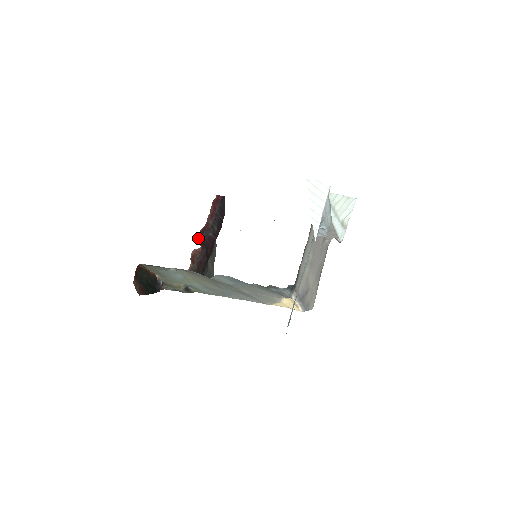
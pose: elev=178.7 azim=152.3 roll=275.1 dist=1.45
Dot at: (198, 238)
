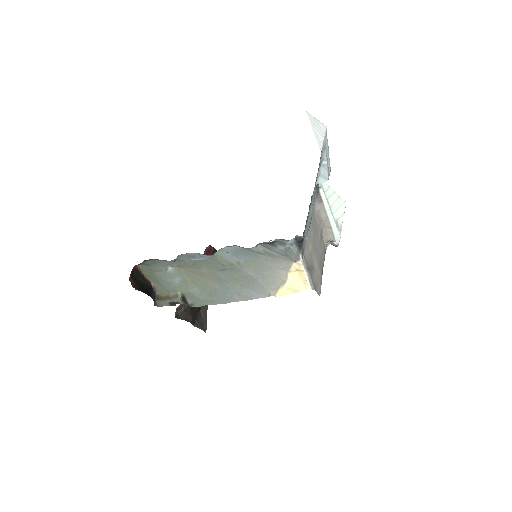
Dot at: occluded
